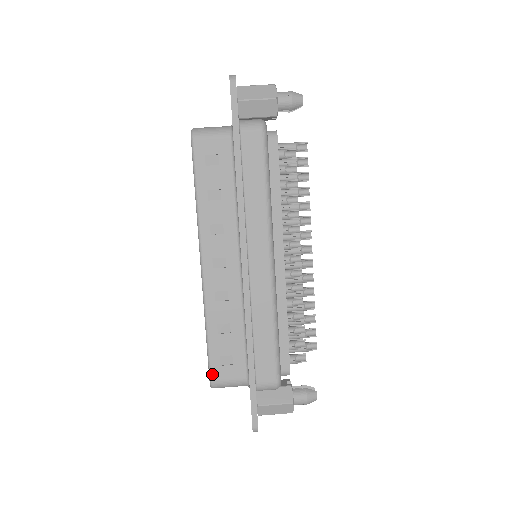
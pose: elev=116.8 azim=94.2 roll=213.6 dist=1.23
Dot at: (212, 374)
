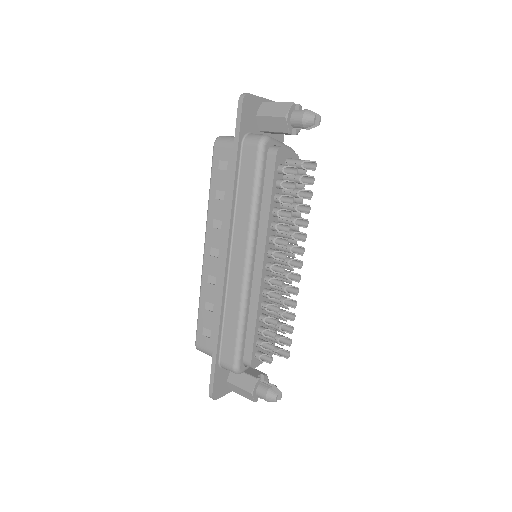
Dot at: (197, 339)
